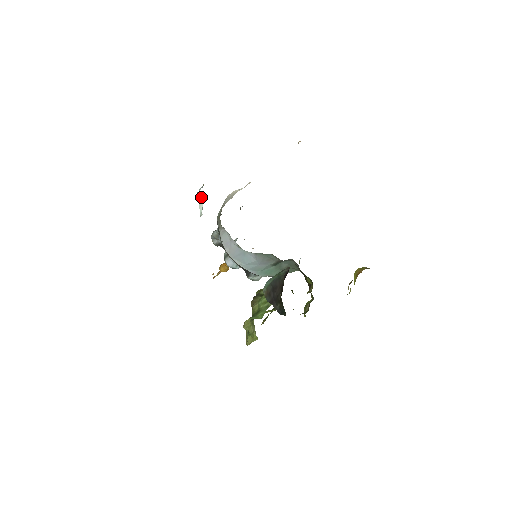
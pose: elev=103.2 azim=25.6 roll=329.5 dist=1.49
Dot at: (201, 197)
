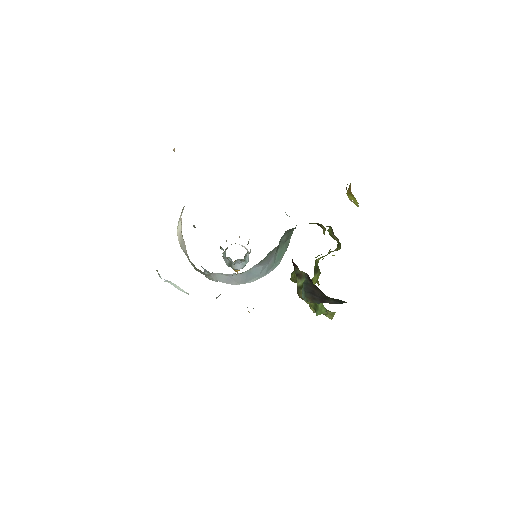
Dot at: (169, 282)
